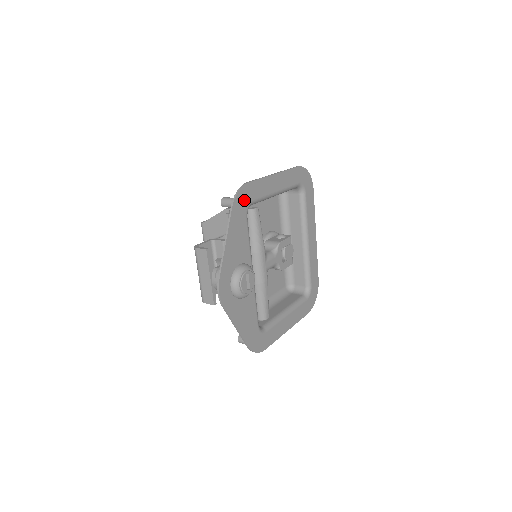
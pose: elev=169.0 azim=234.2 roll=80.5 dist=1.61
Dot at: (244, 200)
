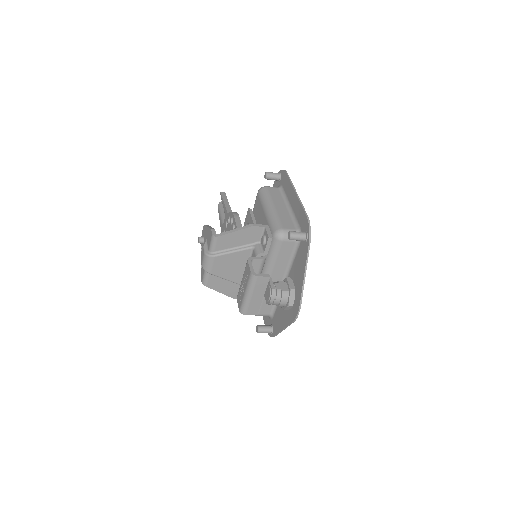
Dot at: occluded
